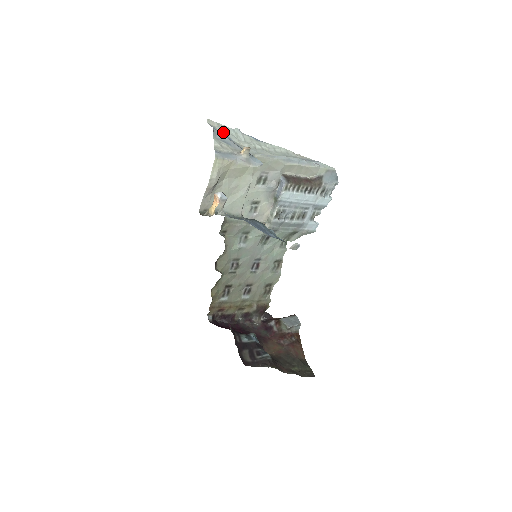
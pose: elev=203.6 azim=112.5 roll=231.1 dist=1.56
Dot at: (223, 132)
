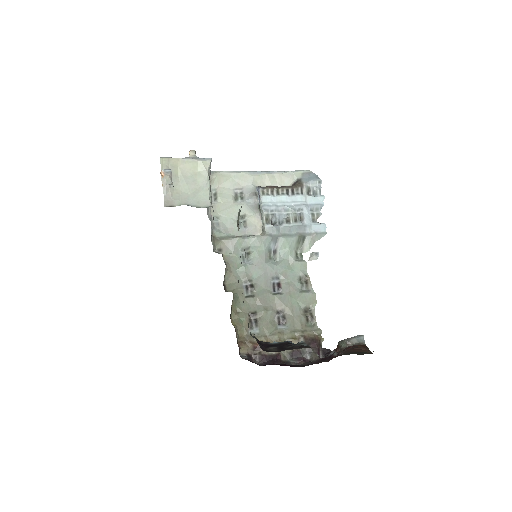
Dot at: occluded
